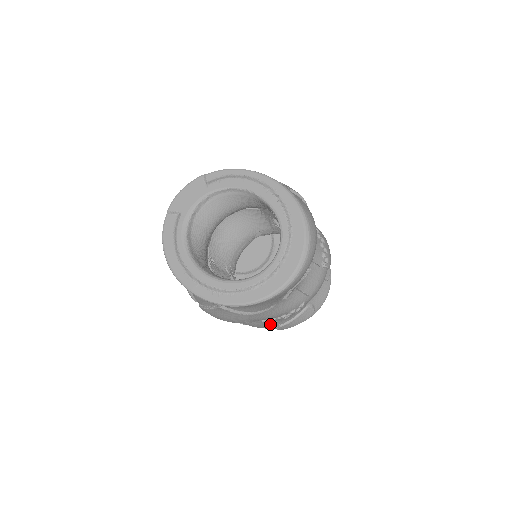
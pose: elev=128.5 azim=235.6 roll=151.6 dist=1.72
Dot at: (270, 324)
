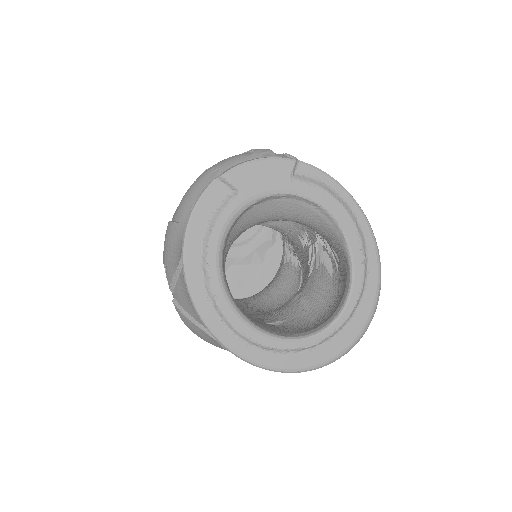
Dot at: occluded
